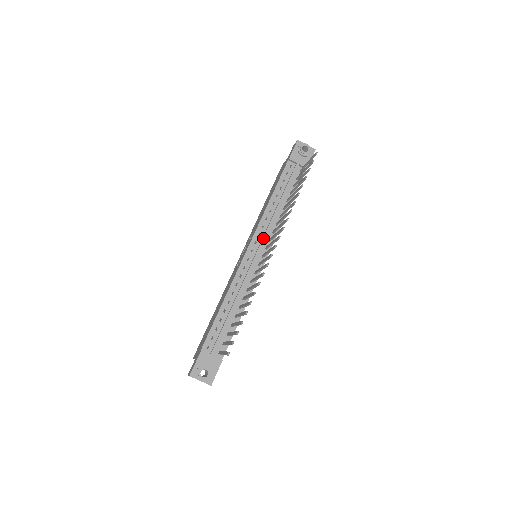
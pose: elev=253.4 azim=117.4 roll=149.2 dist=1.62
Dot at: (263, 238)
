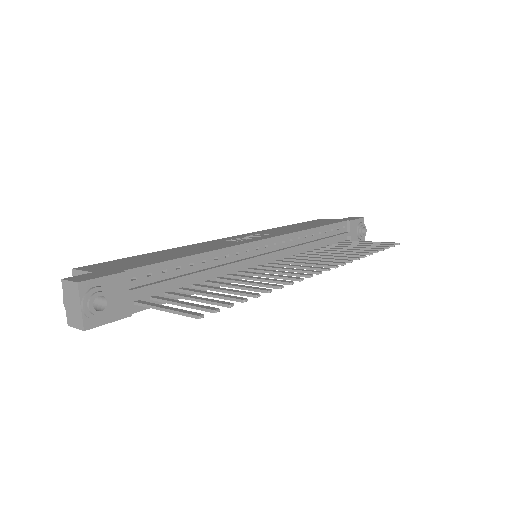
Dot at: (285, 249)
